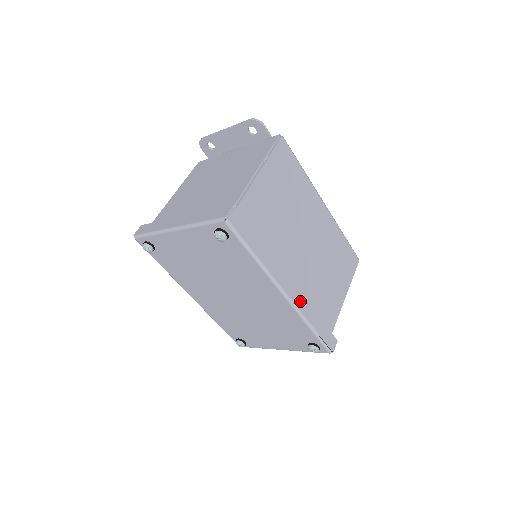
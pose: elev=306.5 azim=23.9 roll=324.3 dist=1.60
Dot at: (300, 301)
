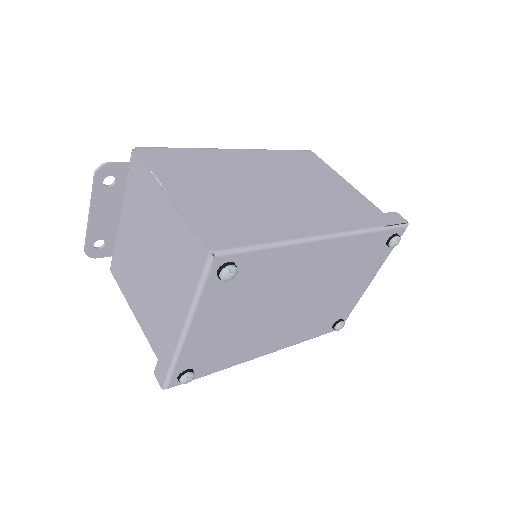
Dot at: (342, 225)
